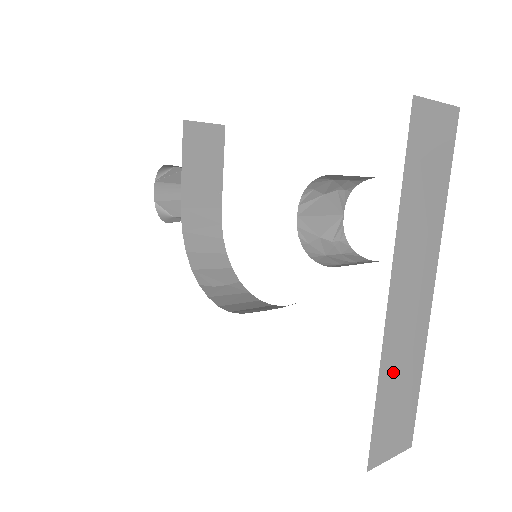
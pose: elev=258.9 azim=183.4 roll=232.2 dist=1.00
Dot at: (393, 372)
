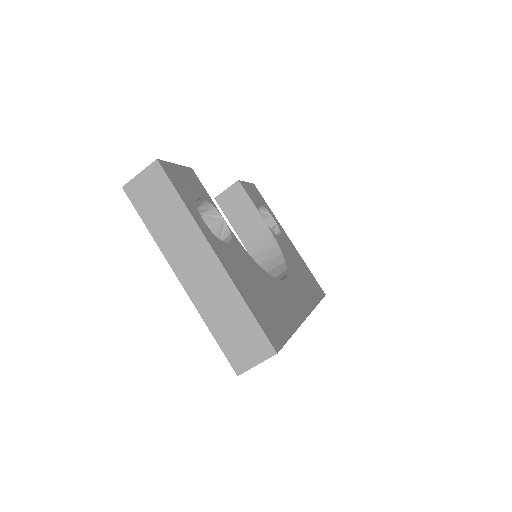
Dot at: (215, 314)
